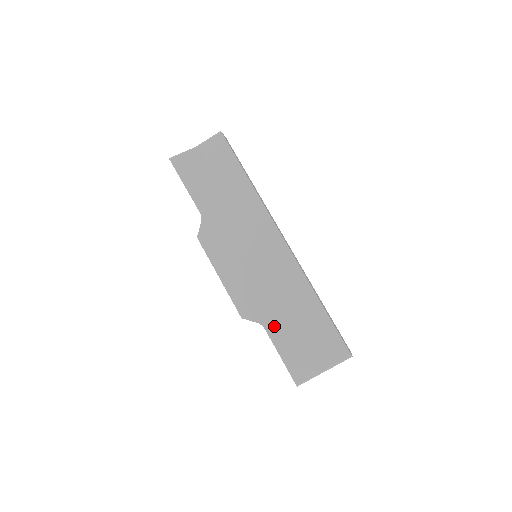
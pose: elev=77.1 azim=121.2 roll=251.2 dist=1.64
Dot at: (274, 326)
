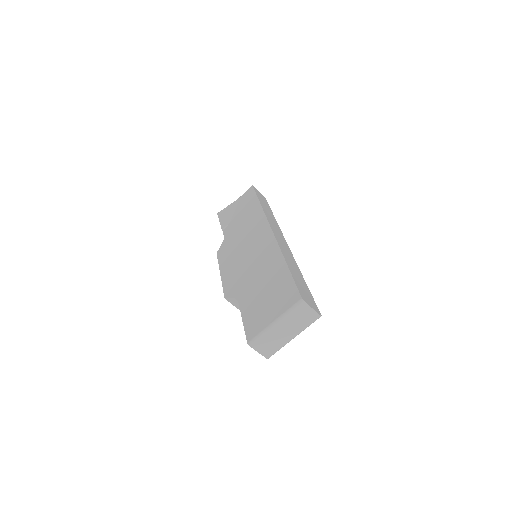
Dot at: (245, 296)
